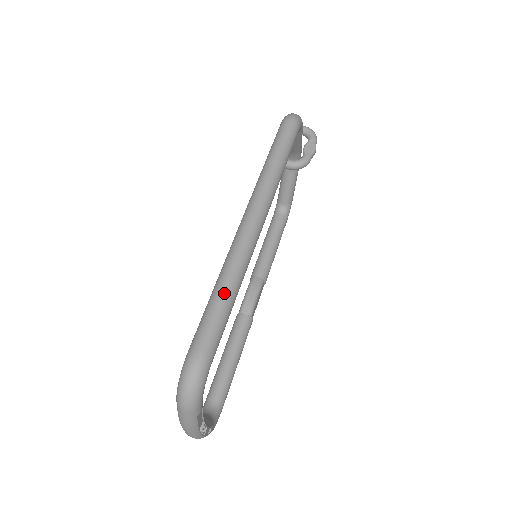
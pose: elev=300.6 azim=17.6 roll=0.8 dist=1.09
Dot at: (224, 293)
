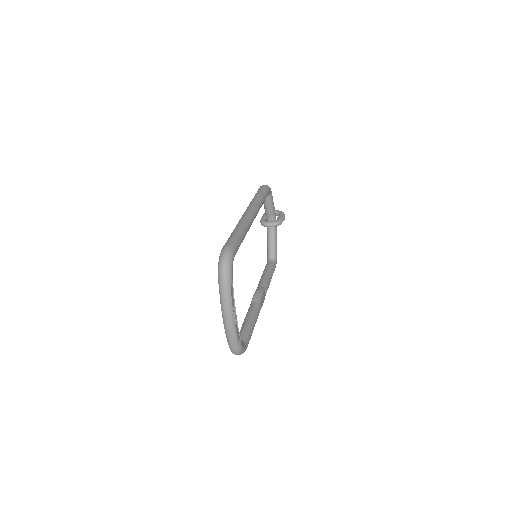
Dot at: (238, 230)
